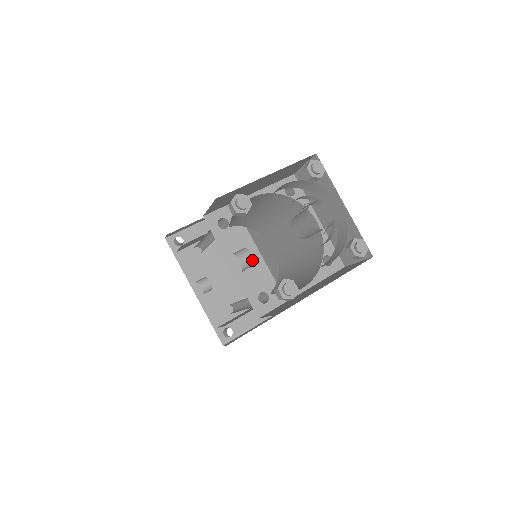
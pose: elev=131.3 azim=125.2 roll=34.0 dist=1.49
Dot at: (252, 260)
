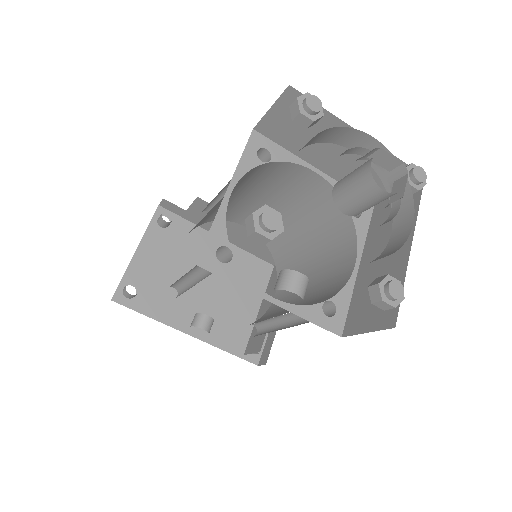
Dot at: (306, 280)
